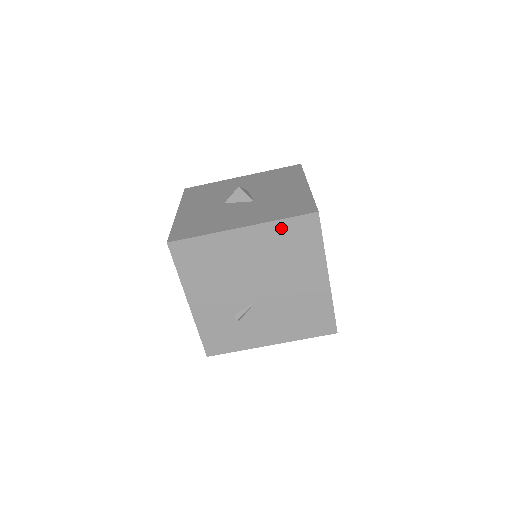
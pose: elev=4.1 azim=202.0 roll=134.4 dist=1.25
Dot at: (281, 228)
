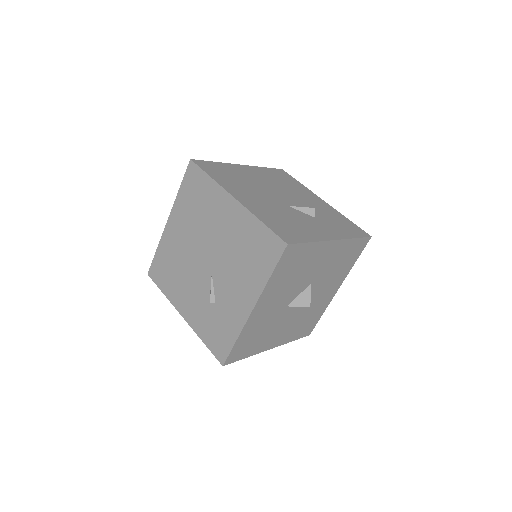
Dot at: (183, 196)
